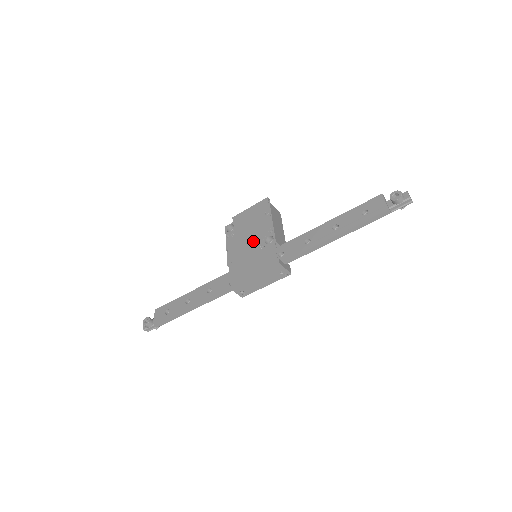
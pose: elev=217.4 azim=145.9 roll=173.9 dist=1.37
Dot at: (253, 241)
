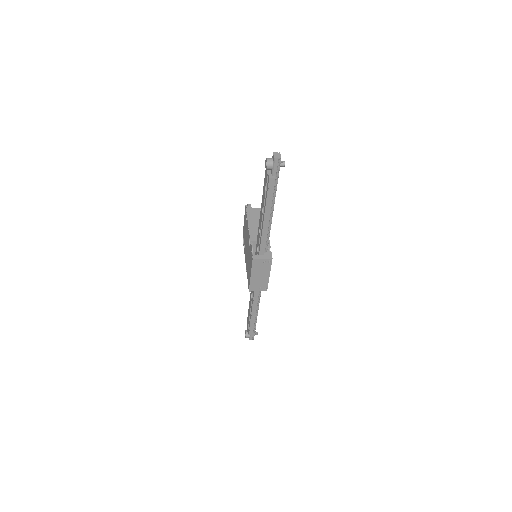
Dot at: (247, 247)
